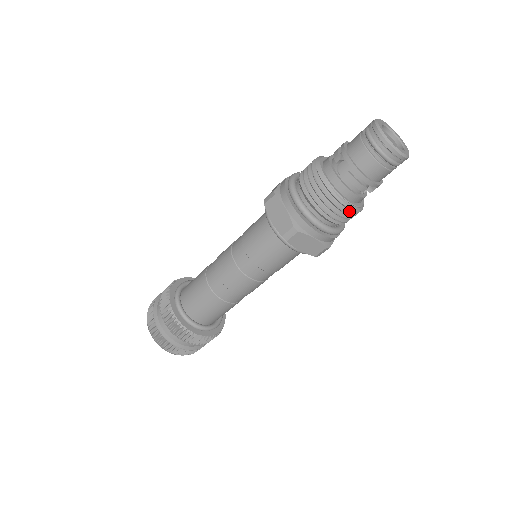
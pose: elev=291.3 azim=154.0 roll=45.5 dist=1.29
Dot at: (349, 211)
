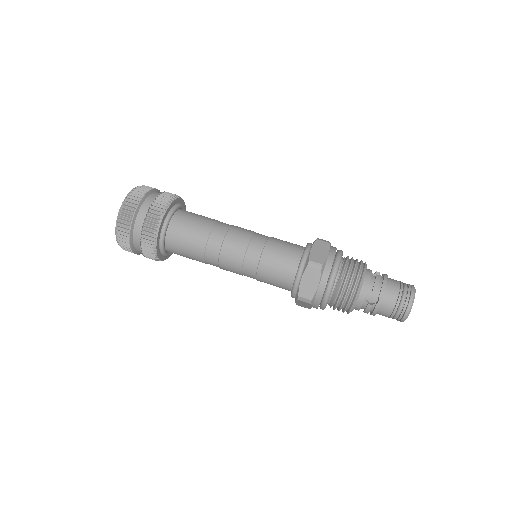
Dot at: occluded
